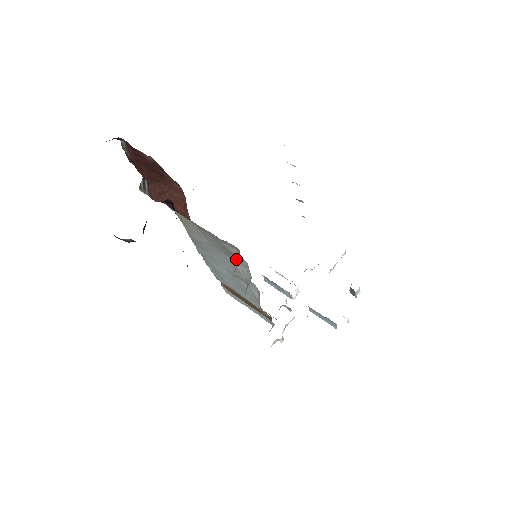
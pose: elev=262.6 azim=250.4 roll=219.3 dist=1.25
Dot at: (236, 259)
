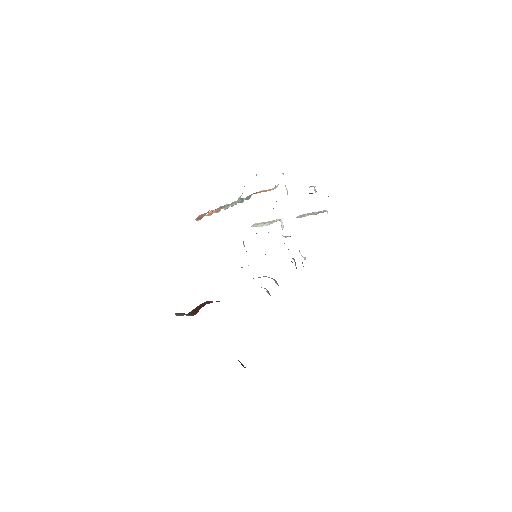
Dot at: occluded
